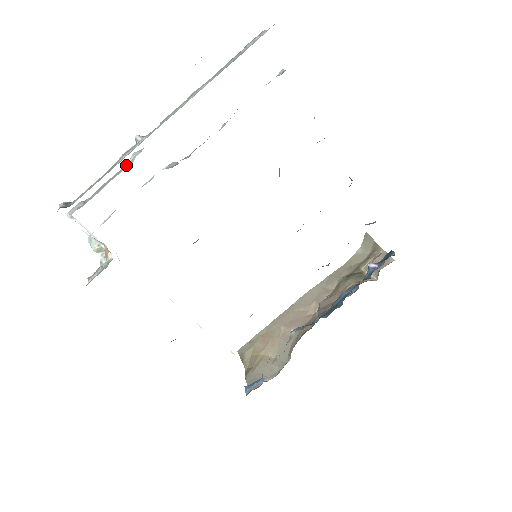
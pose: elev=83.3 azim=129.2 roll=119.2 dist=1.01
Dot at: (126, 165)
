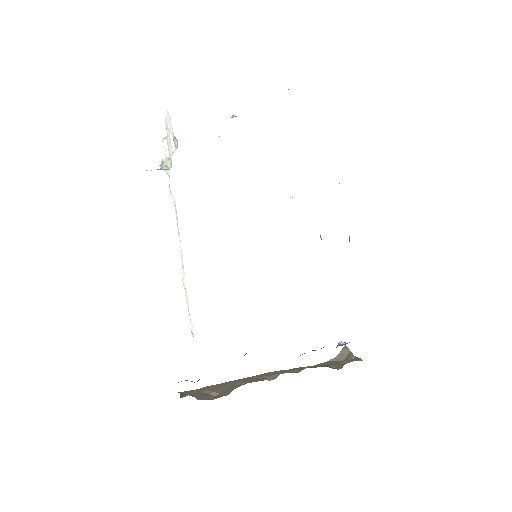
Dot at: occluded
